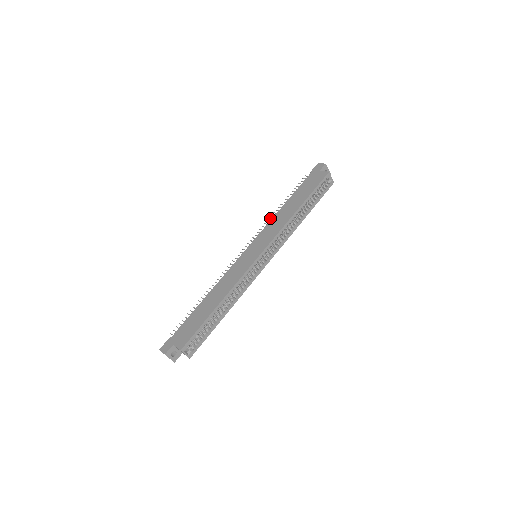
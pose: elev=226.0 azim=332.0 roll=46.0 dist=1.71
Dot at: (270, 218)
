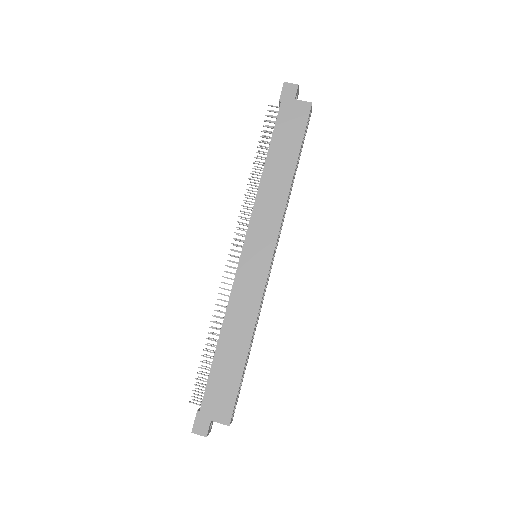
Dot at: (249, 190)
